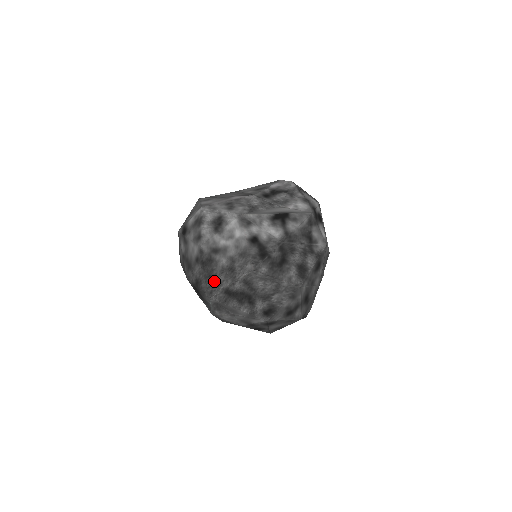
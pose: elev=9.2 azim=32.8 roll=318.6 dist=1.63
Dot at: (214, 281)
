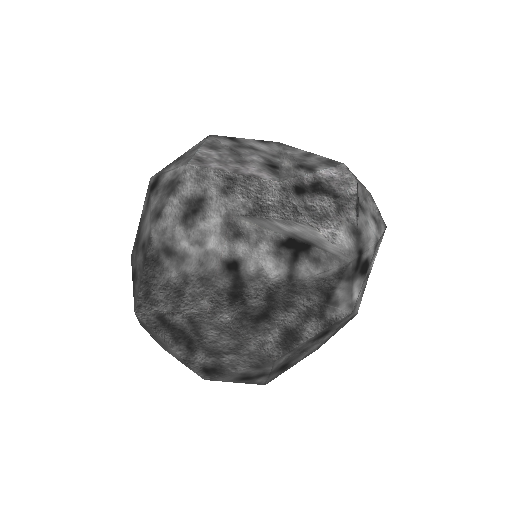
Dot at: (149, 293)
